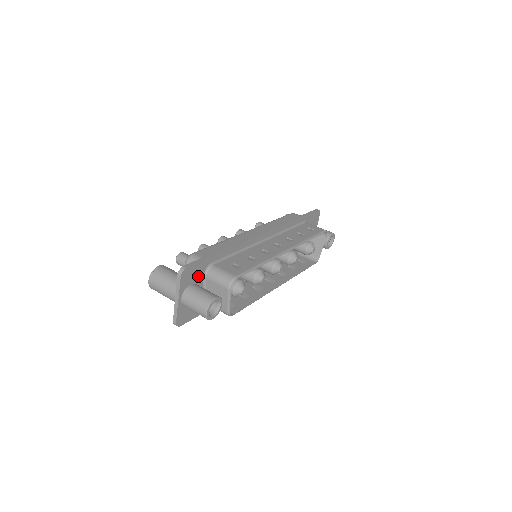
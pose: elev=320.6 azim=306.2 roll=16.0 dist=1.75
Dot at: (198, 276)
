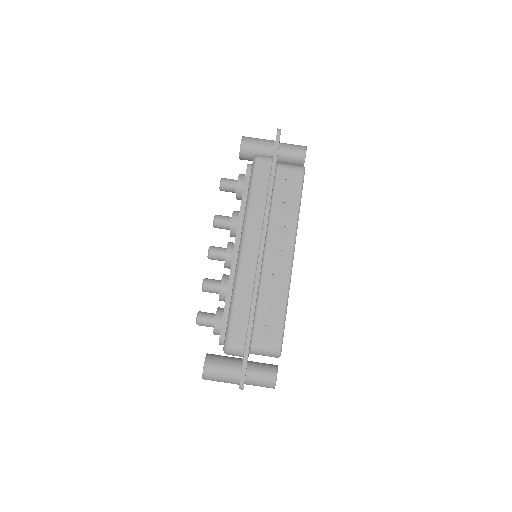
Dot at: occluded
